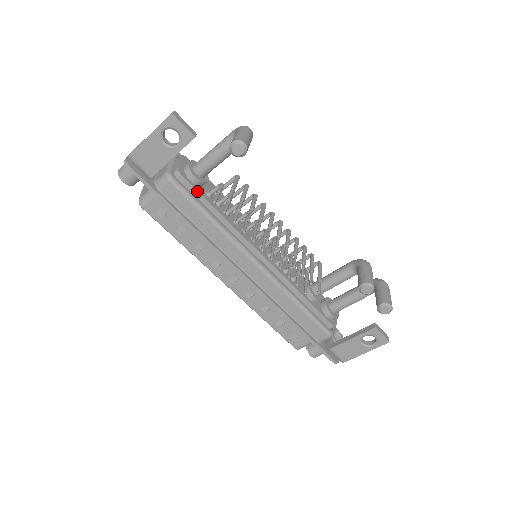
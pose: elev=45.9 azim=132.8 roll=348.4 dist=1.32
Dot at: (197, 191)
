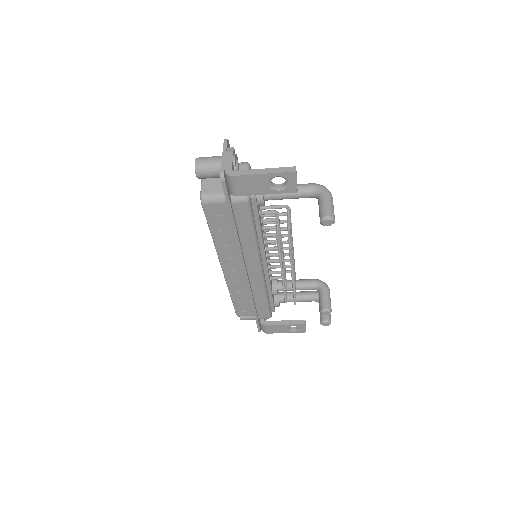
Dot at: (258, 212)
